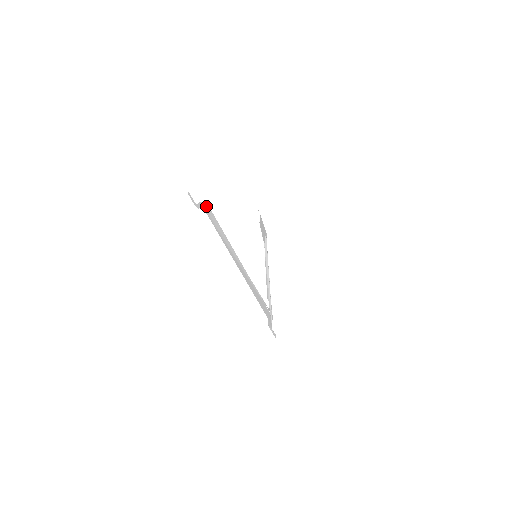
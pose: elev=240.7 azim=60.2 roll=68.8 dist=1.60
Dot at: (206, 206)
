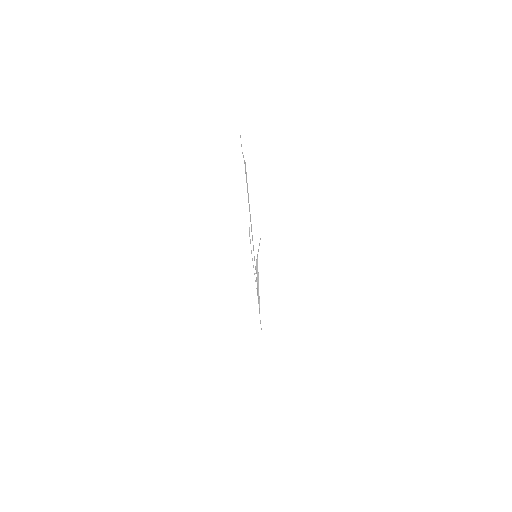
Dot at: (245, 165)
